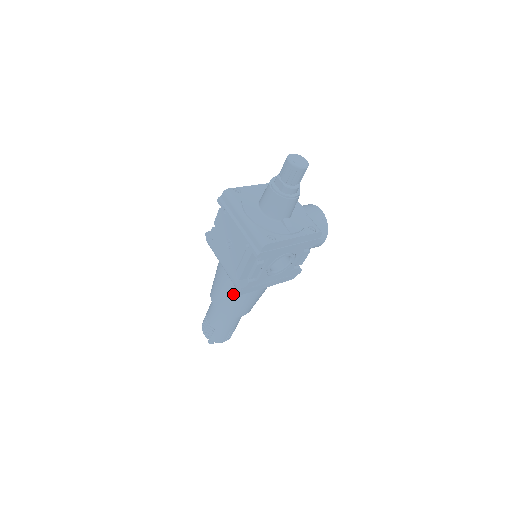
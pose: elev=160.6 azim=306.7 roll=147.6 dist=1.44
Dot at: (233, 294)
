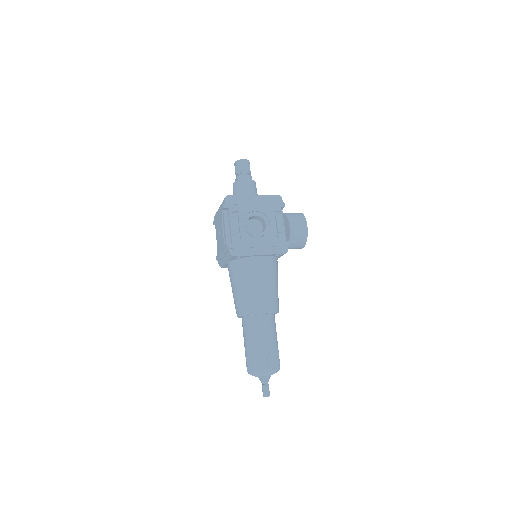
Dot at: (240, 280)
